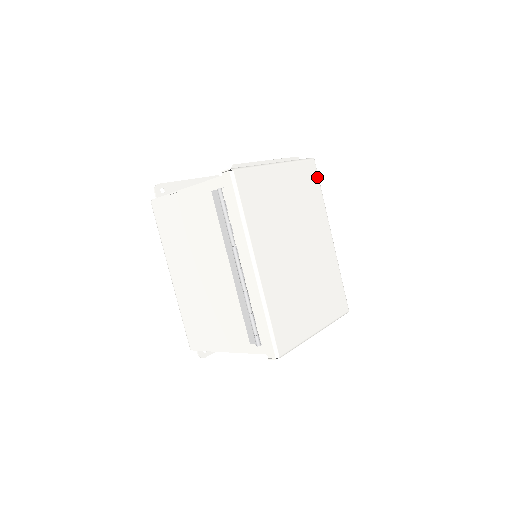
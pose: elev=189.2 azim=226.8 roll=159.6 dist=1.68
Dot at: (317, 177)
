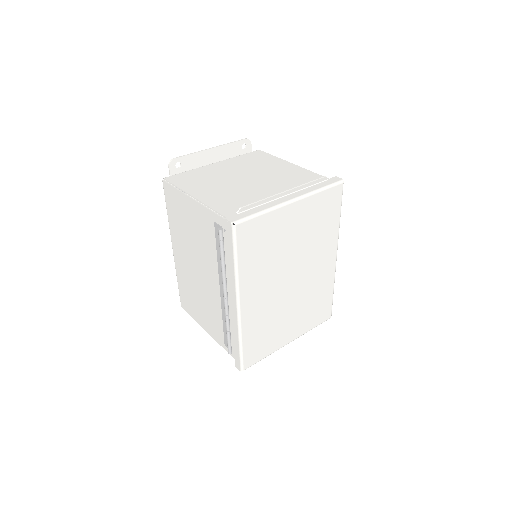
Dot at: (340, 201)
